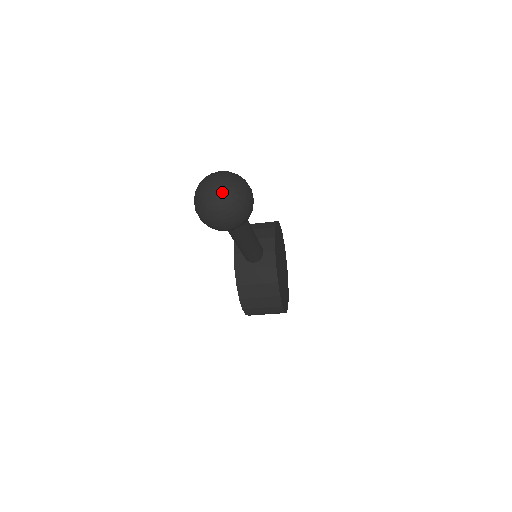
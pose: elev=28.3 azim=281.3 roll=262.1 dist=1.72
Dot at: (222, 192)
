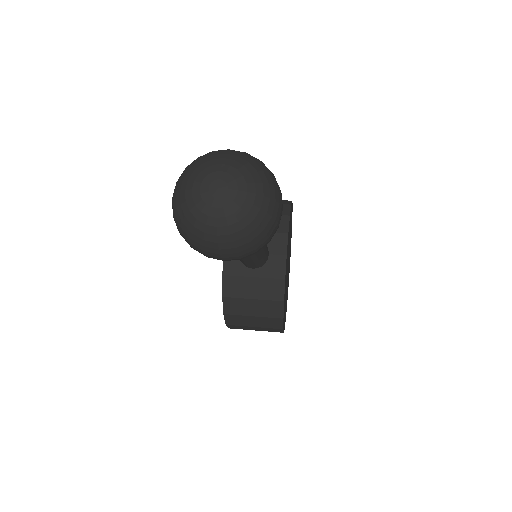
Dot at: (229, 201)
